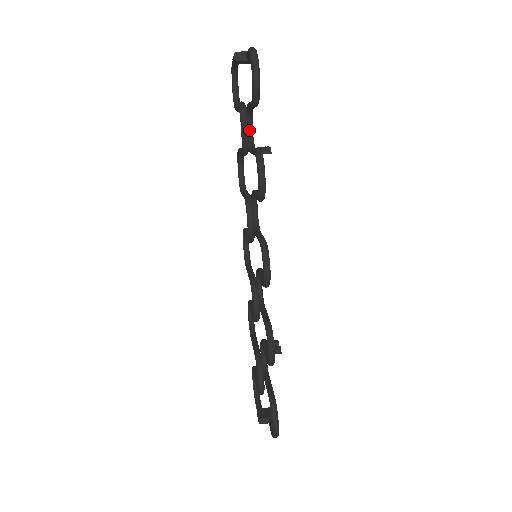
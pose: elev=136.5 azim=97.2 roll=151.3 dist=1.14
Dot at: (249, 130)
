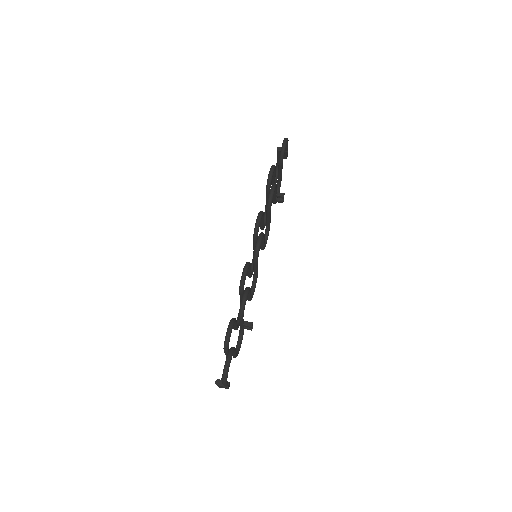
Dot at: occluded
